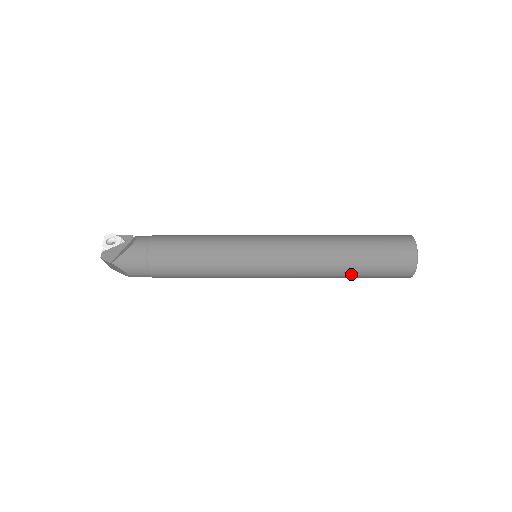
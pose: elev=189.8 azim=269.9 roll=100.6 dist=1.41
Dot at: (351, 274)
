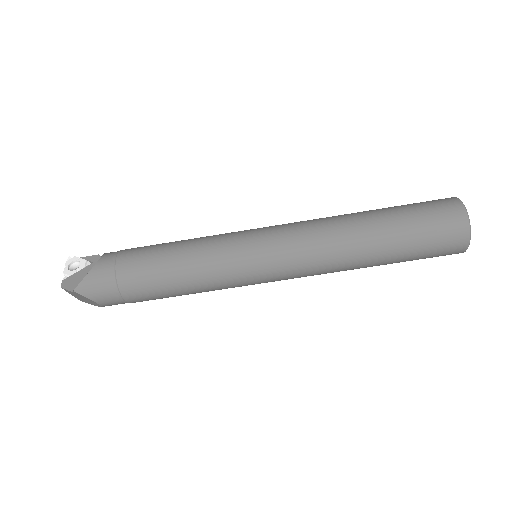
Dot at: (383, 259)
